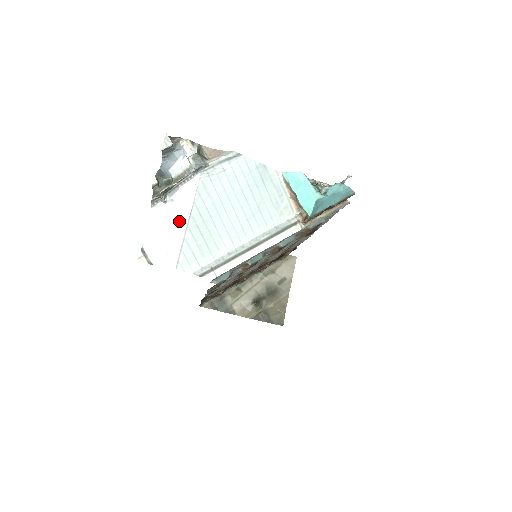
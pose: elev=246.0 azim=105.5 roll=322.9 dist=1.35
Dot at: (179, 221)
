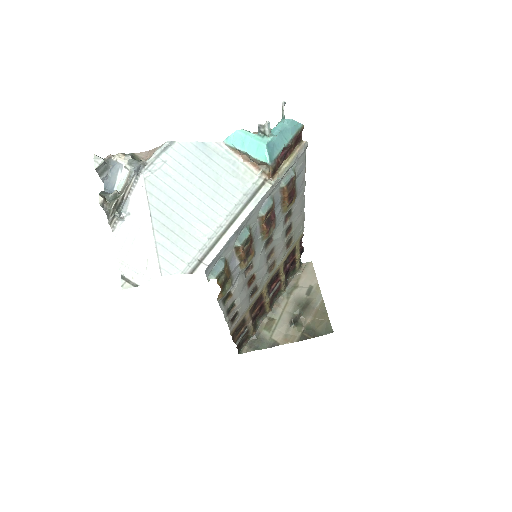
Dot at: (143, 229)
